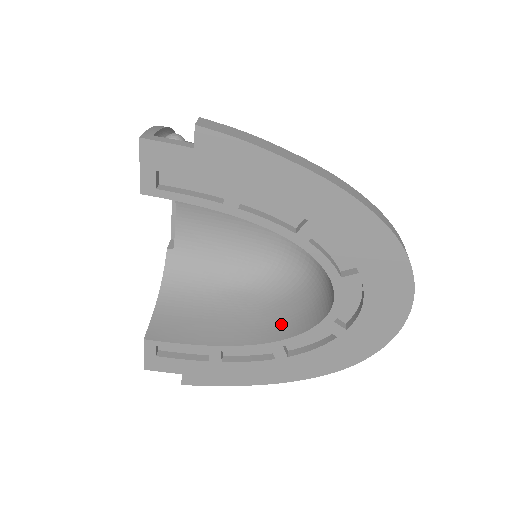
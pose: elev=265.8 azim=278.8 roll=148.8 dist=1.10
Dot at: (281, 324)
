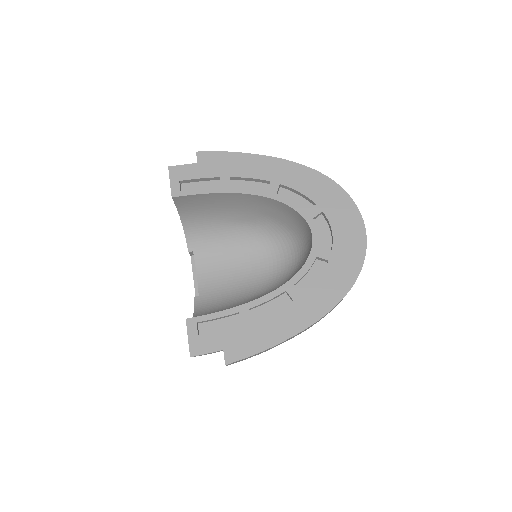
Dot at: occluded
